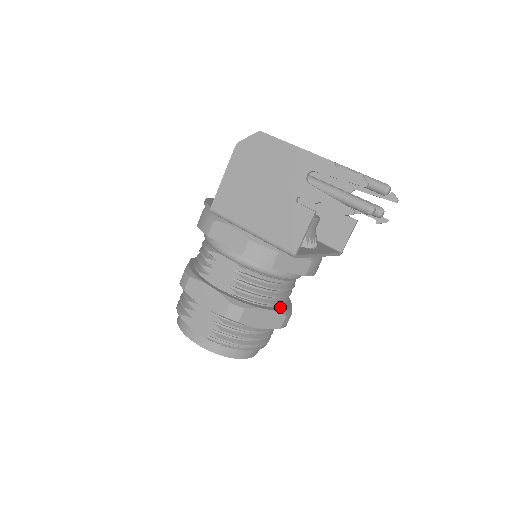
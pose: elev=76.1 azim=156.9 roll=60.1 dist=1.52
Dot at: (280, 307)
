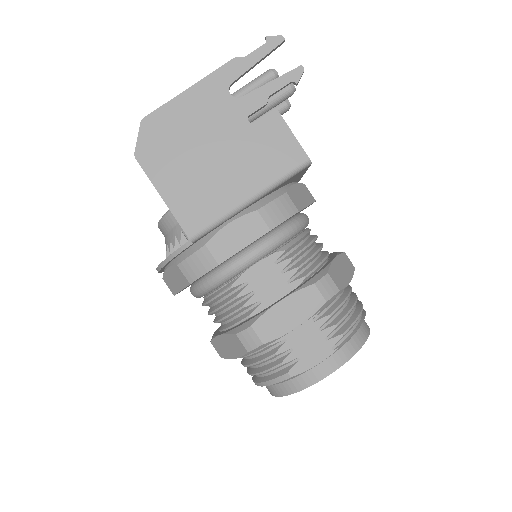
Dot at: (330, 256)
